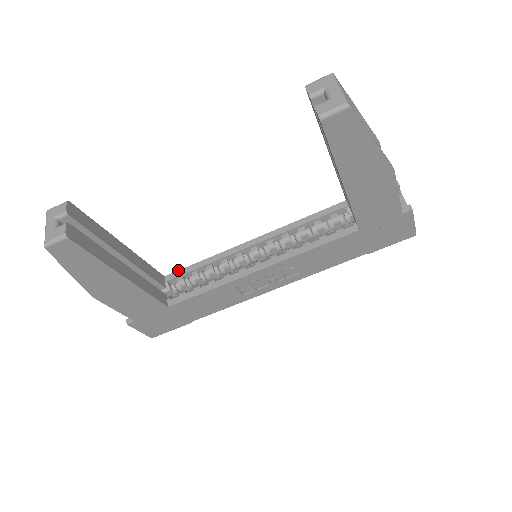
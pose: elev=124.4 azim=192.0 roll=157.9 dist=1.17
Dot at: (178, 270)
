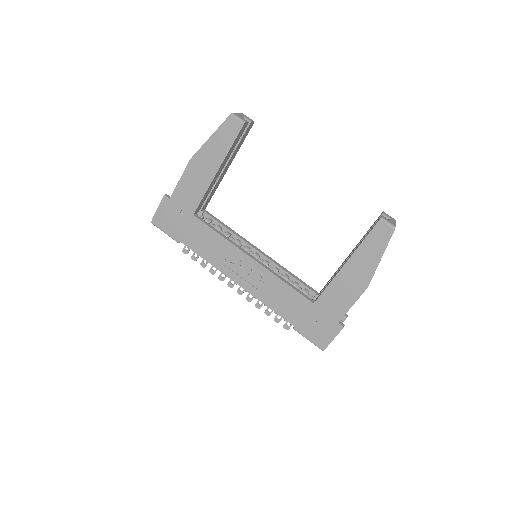
Dot at: occluded
